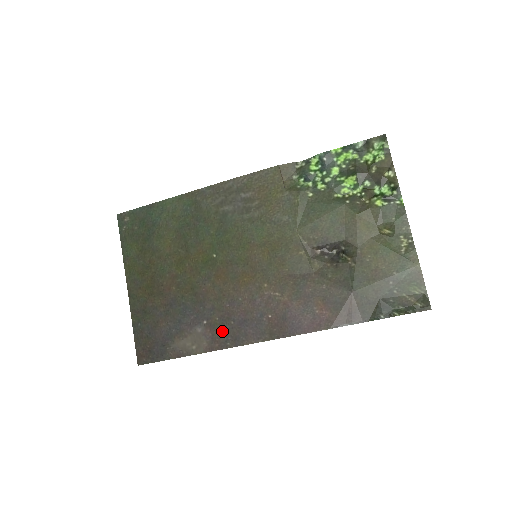
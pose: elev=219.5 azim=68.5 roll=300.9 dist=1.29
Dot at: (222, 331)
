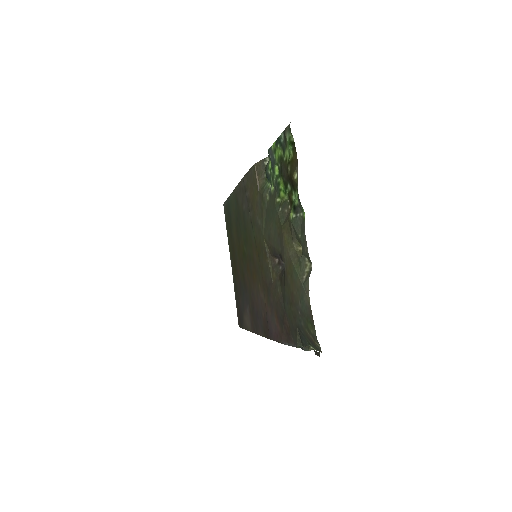
Dot at: (253, 318)
